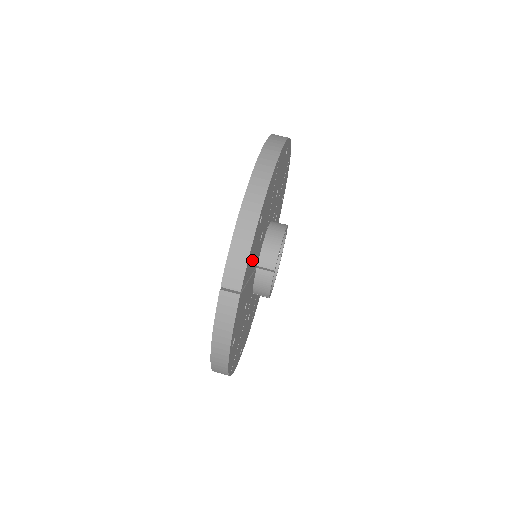
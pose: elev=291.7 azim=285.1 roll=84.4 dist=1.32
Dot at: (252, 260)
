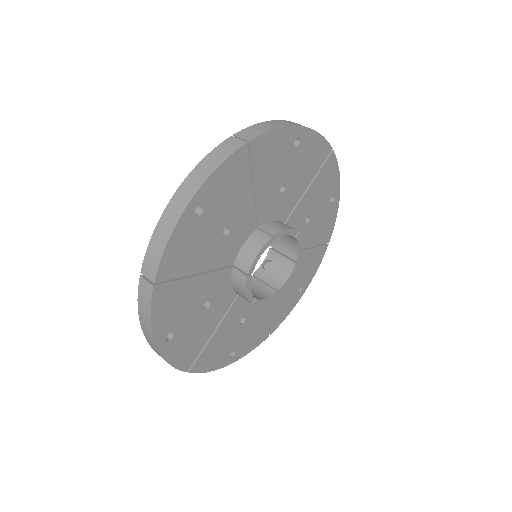
Dot at: (268, 168)
